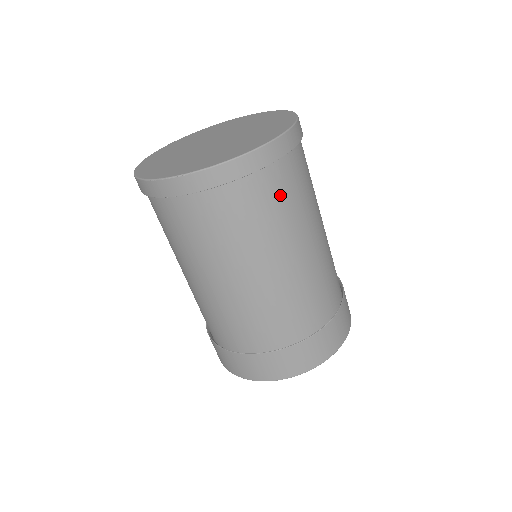
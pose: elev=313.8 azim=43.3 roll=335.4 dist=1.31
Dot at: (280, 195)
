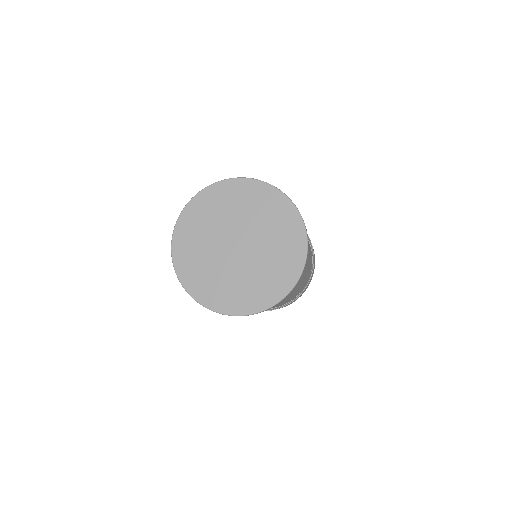
Dot at: occluded
